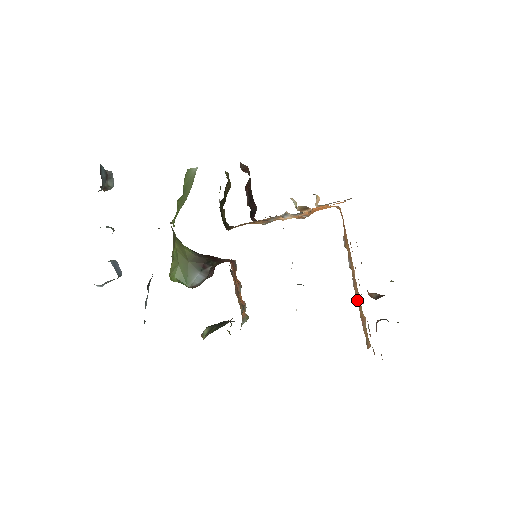
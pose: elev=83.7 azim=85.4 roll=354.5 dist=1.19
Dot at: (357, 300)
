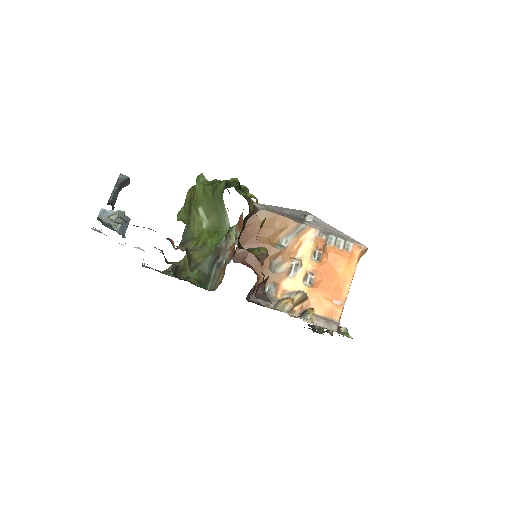
Dot at: occluded
